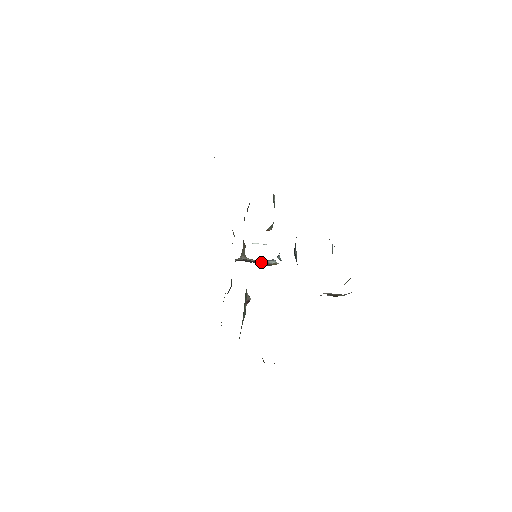
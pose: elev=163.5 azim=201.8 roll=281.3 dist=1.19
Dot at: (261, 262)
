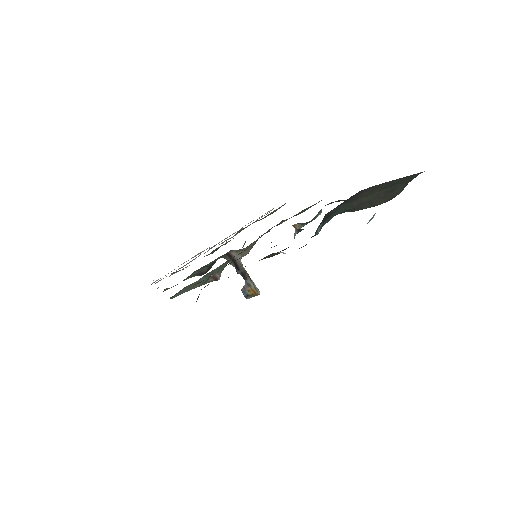
Dot at: (249, 276)
